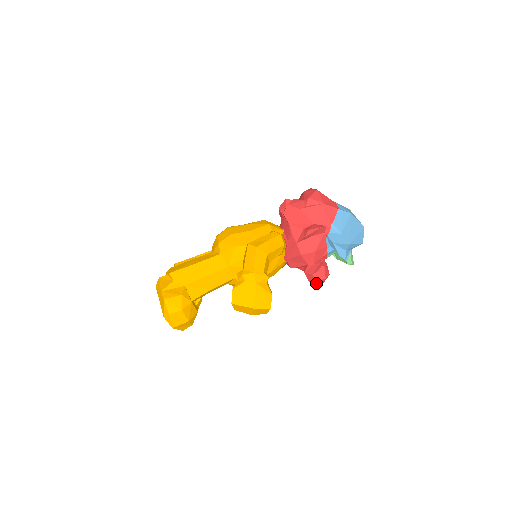
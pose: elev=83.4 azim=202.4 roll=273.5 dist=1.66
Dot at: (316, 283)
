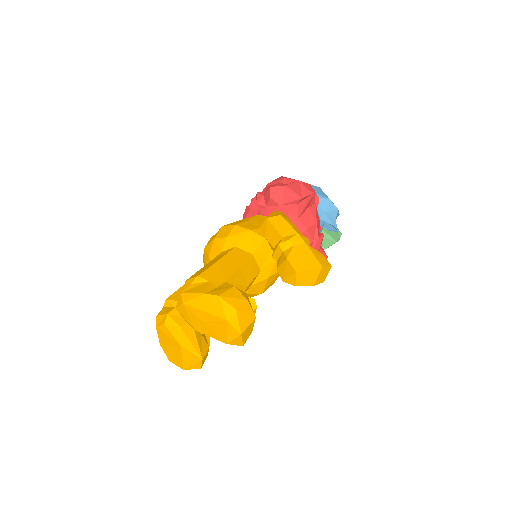
Dot at: occluded
